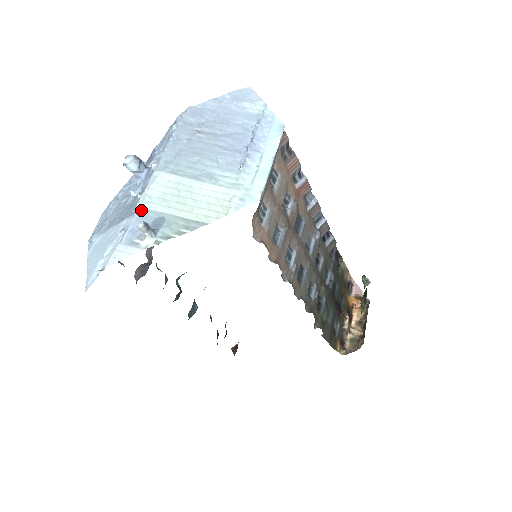
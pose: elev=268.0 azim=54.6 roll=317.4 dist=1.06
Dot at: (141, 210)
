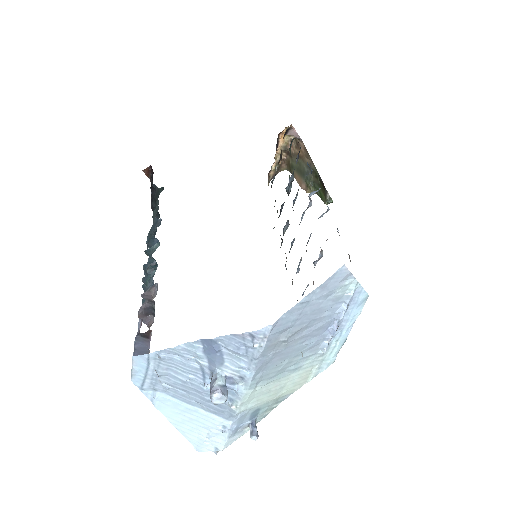
Dot at: (240, 416)
